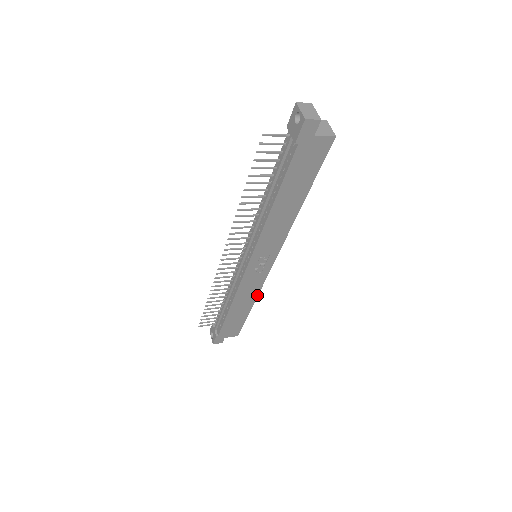
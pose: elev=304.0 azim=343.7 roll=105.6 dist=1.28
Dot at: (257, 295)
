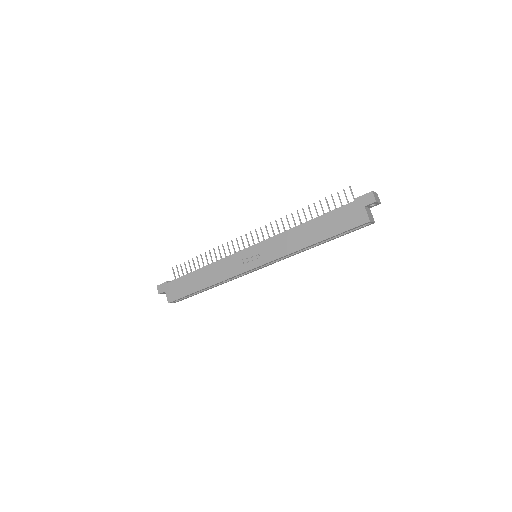
Dot at: (219, 282)
